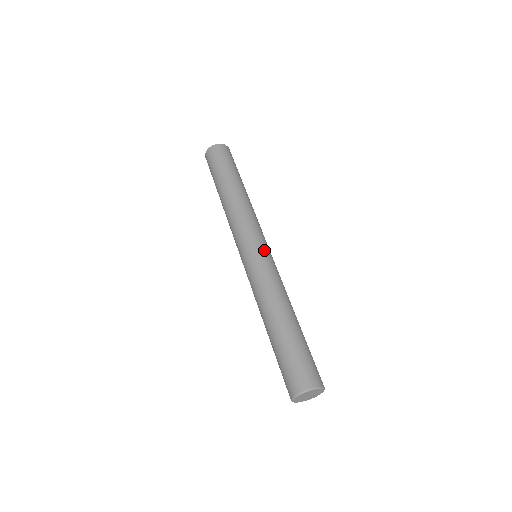
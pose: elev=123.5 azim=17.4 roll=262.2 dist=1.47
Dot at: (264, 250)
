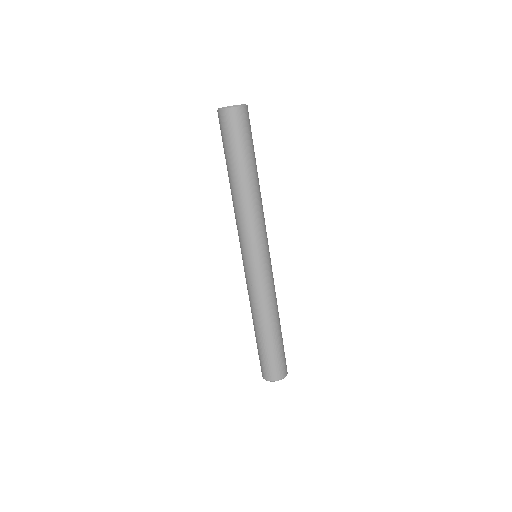
Dot at: (270, 259)
